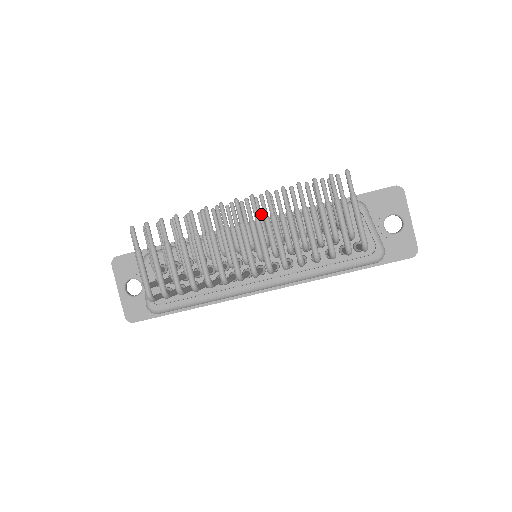
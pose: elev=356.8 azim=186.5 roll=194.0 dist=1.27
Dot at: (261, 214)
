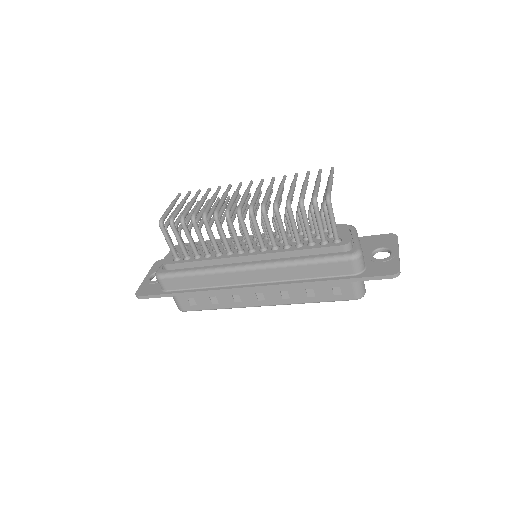
Dot at: (268, 208)
